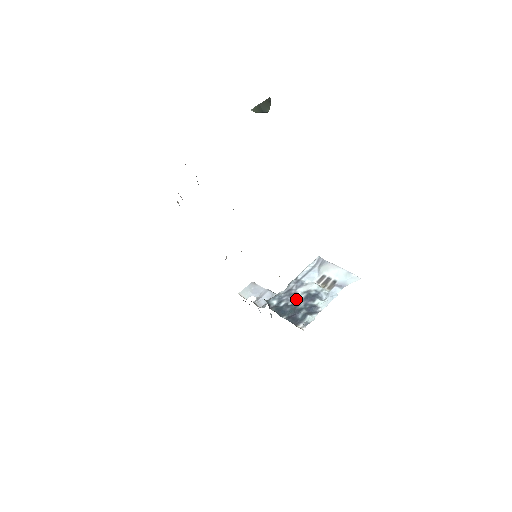
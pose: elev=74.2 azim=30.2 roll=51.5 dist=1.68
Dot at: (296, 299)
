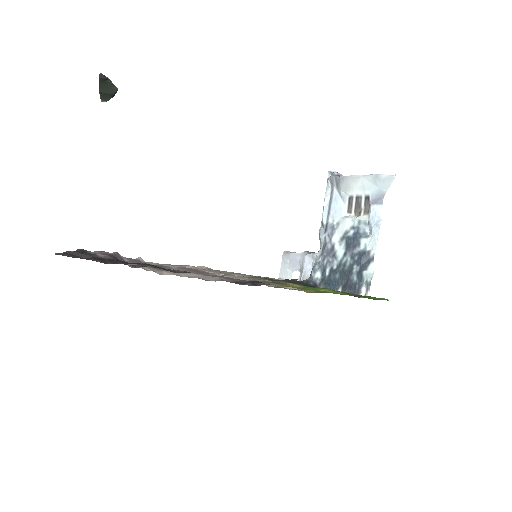
Dot at: (338, 255)
